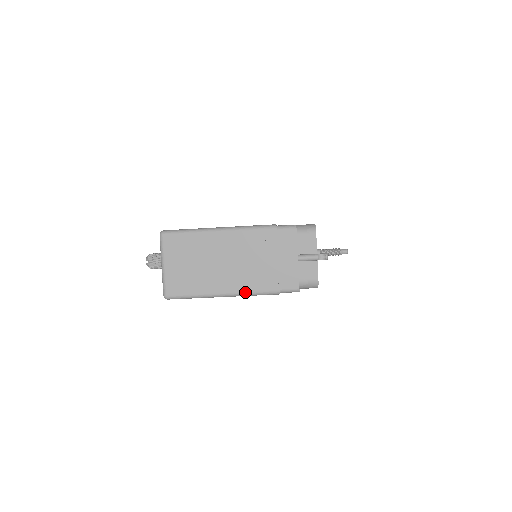
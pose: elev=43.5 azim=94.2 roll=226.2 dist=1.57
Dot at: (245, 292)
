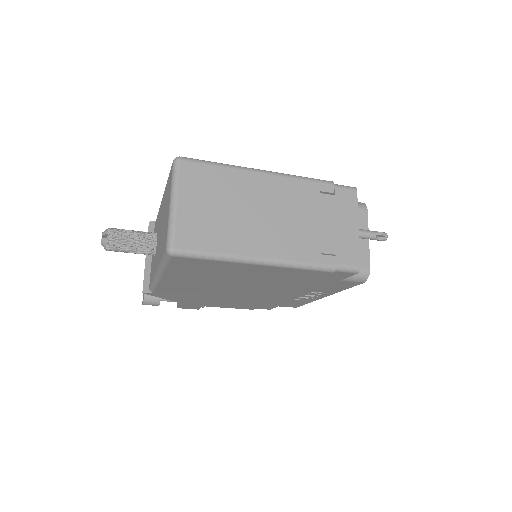
Dot at: (291, 260)
